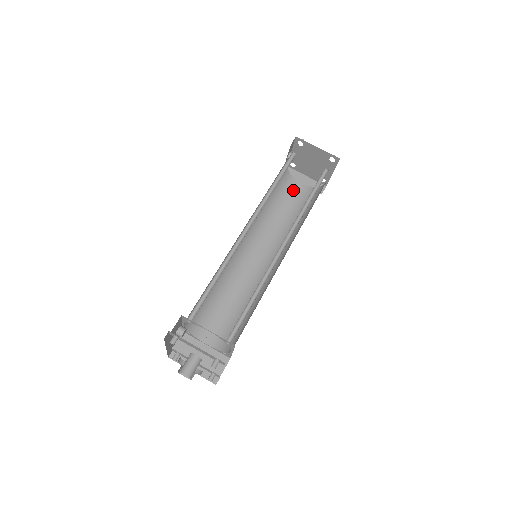
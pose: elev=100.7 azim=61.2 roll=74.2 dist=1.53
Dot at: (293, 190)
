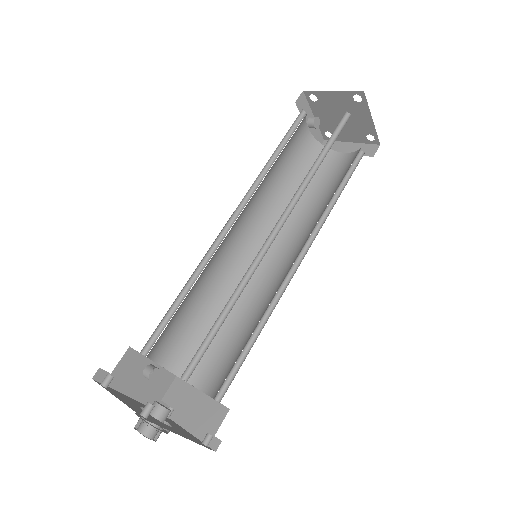
Dot at: (330, 165)
